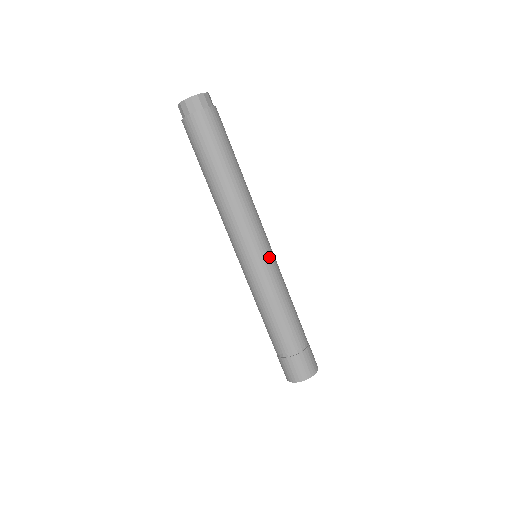
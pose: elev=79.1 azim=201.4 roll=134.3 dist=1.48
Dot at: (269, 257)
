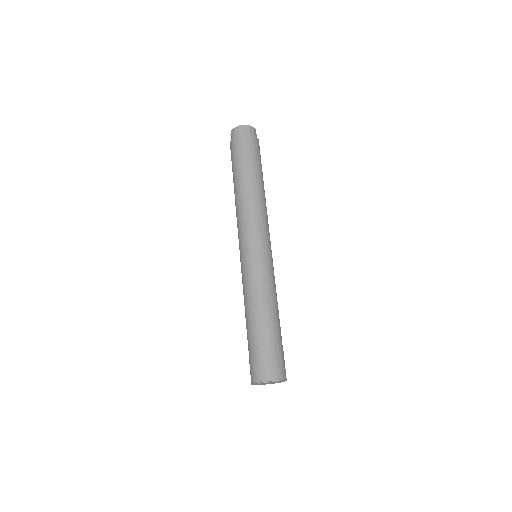
Dot at: (272, 258)
